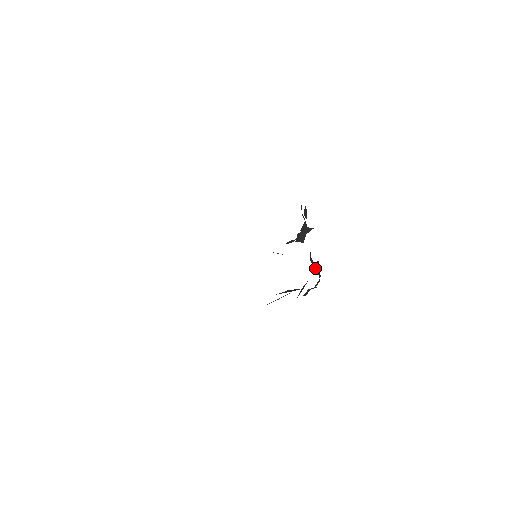
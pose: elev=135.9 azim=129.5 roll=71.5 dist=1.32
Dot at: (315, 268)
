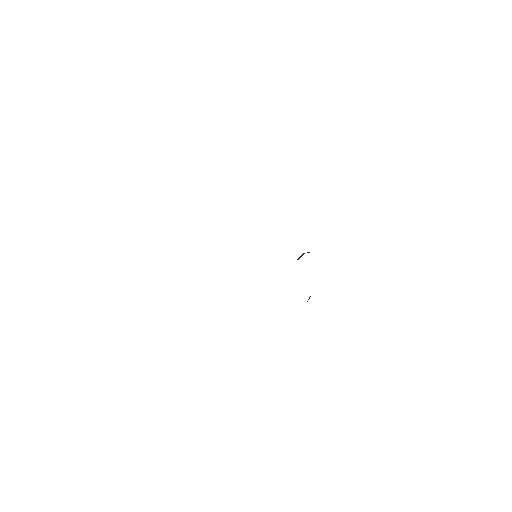
Dot at: occluded
